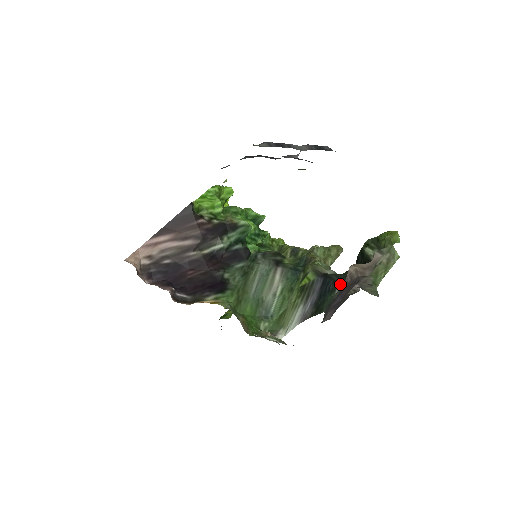
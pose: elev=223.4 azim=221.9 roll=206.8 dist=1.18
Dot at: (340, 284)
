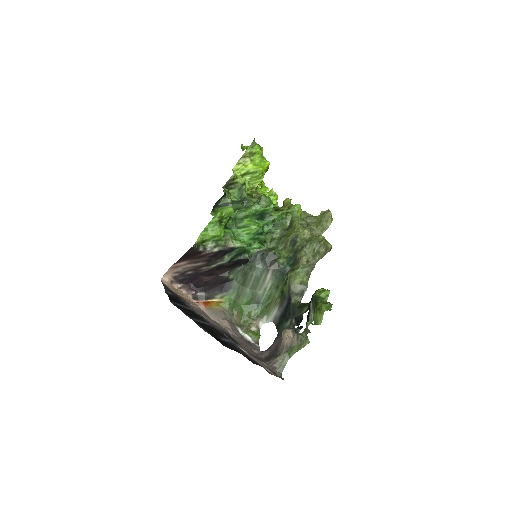
Dot at: (291, 319)
